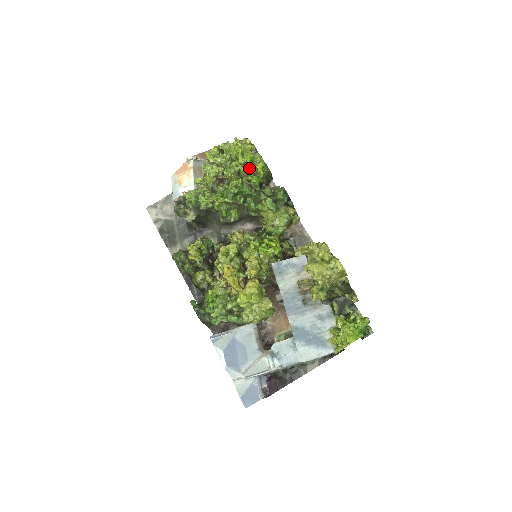
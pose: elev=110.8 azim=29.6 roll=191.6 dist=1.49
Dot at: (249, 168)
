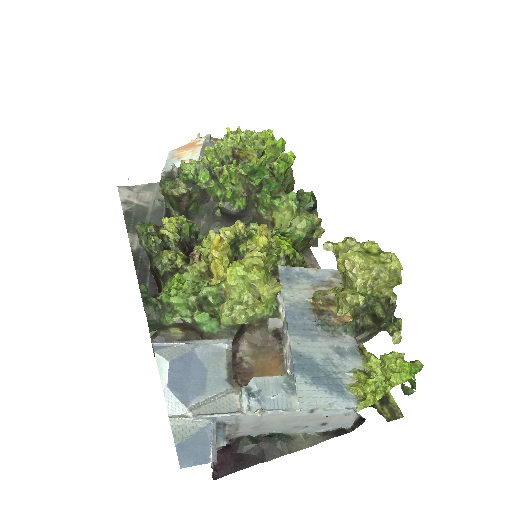
Dot at: occluded
